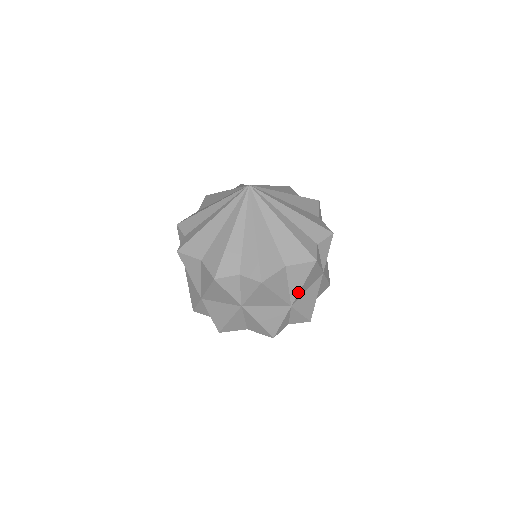
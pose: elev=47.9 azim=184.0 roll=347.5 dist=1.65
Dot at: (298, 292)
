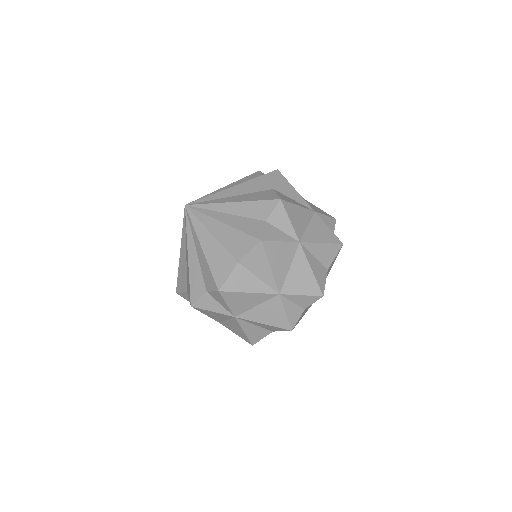
Dot at: (273, 278)
